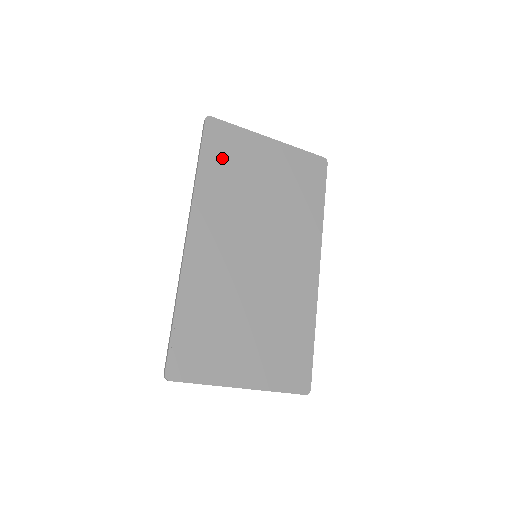
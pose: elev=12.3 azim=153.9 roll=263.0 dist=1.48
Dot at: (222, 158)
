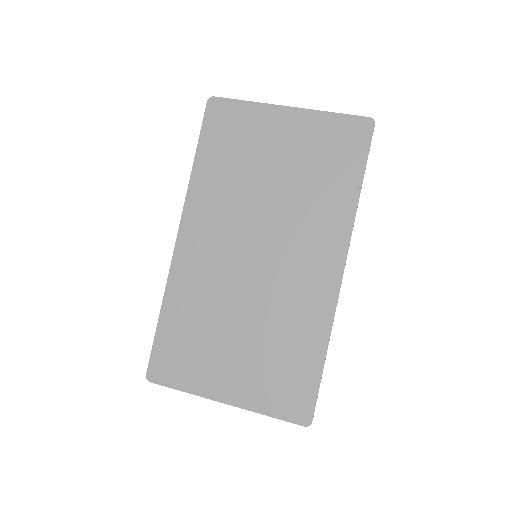
Dot at: (223, 144)
